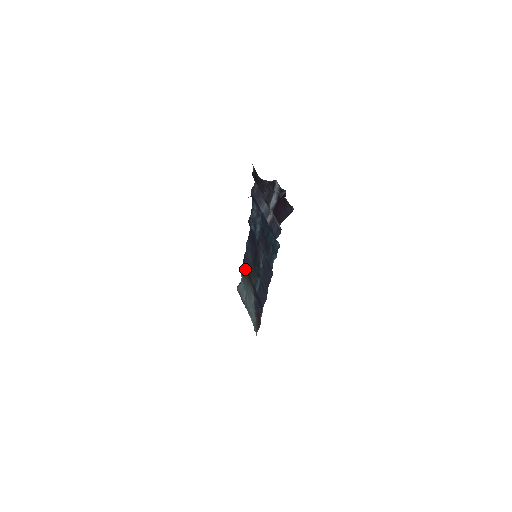
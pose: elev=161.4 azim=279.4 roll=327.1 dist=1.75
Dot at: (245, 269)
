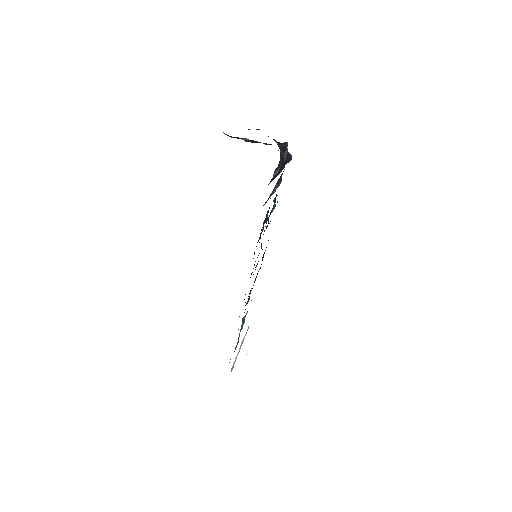
Dot at: occluded
